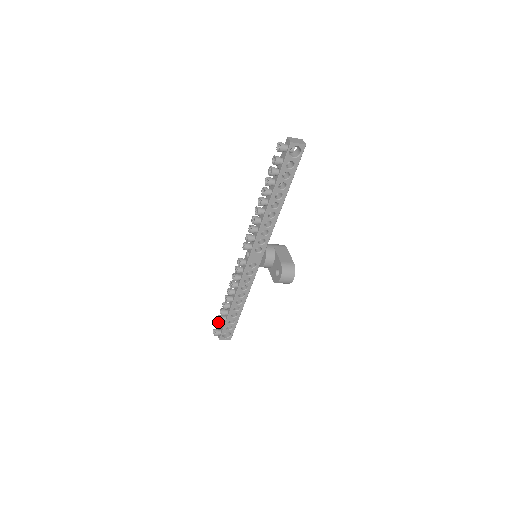
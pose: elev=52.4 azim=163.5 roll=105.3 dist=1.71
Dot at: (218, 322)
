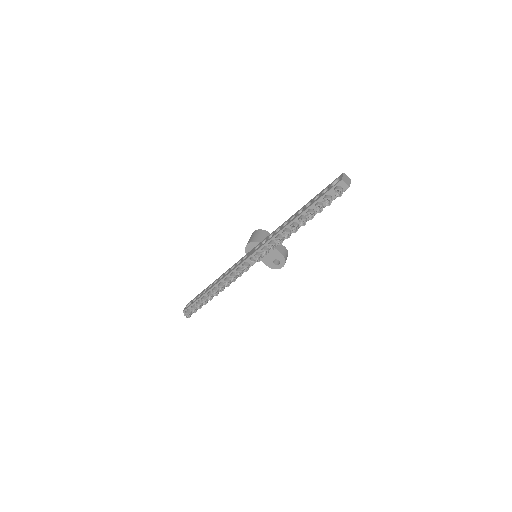
Dot at: (194, 308)
